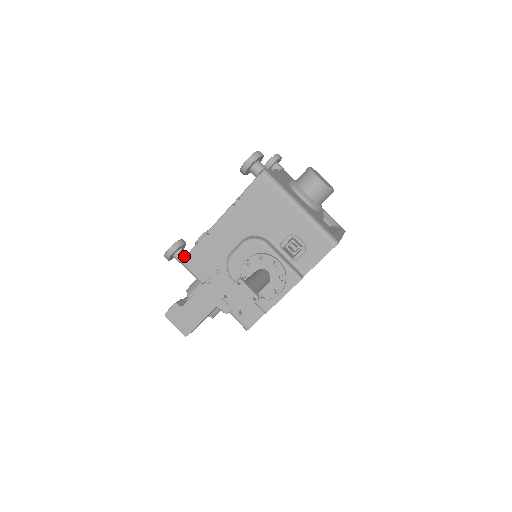
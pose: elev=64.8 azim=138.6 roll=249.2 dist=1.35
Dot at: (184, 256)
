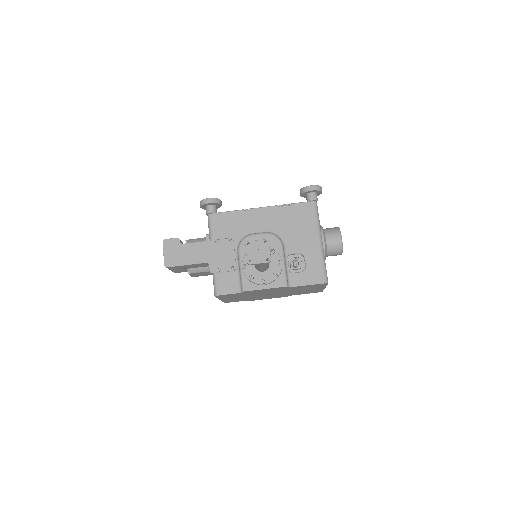
Dot at: (215, 212)
